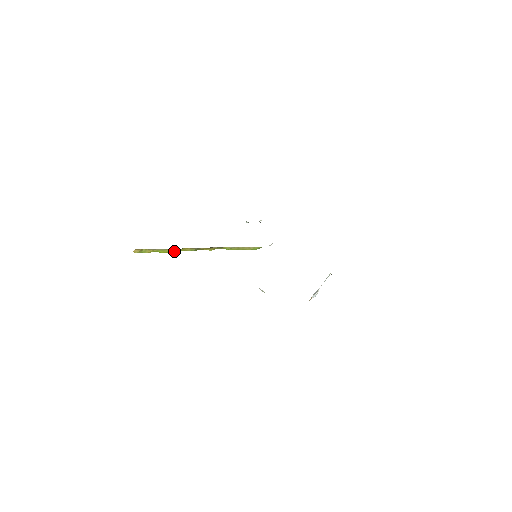
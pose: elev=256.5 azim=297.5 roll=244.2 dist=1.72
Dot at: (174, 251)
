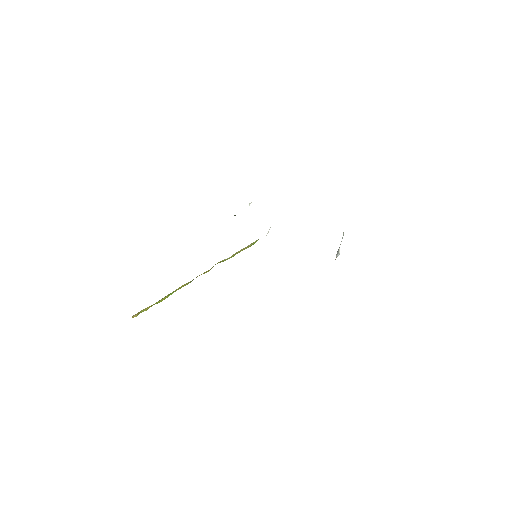
Dot at: (172, 293)
